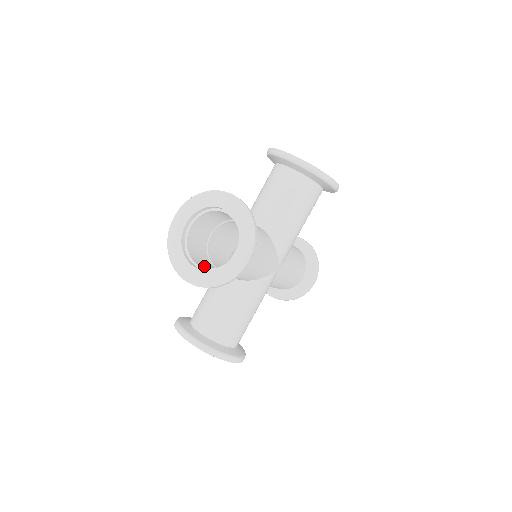
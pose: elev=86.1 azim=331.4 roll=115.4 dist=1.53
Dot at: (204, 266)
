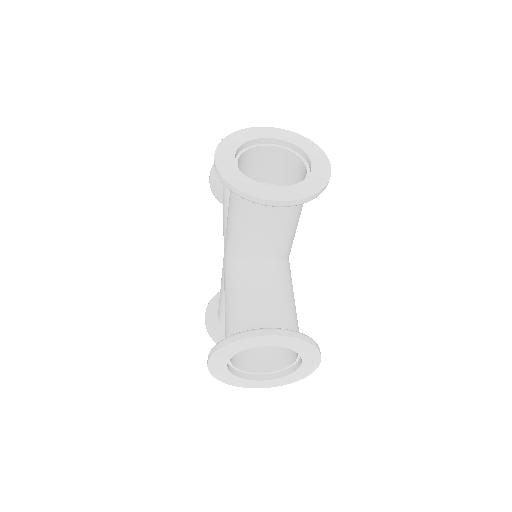
Dot at: (258, 361)
